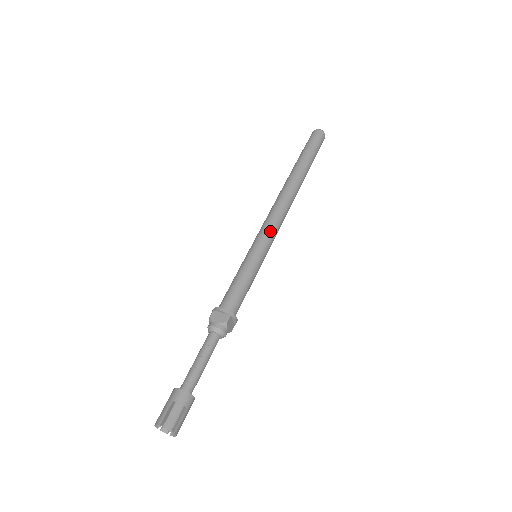
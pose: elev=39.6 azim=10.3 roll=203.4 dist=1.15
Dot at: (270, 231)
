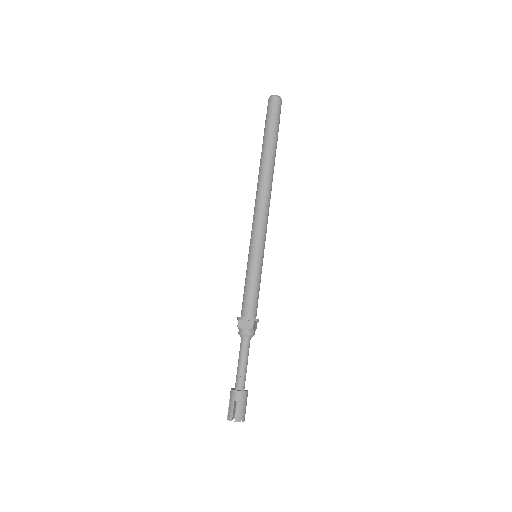
Dot at: (261, 230)
